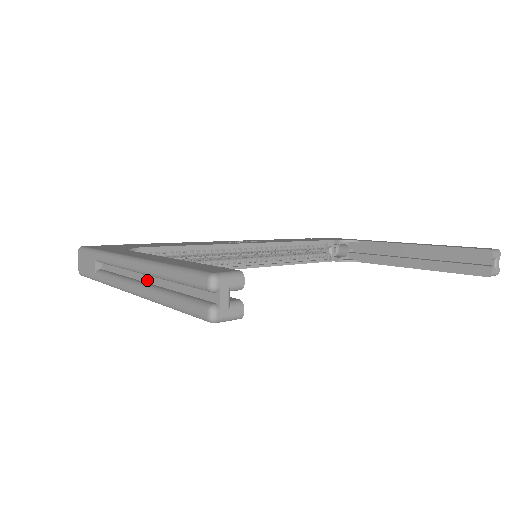
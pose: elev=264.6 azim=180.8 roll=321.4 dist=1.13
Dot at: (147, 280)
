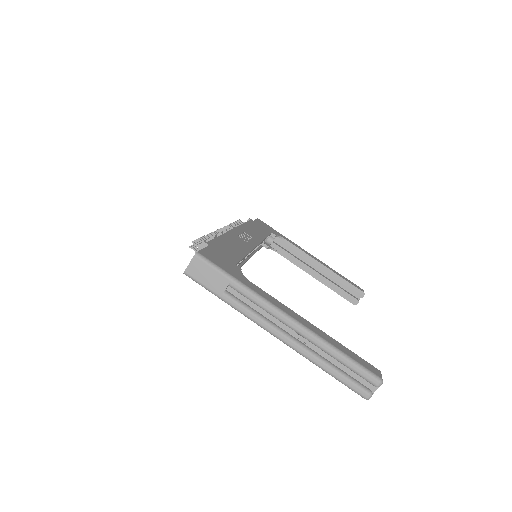
Dot at: (301, 339)
